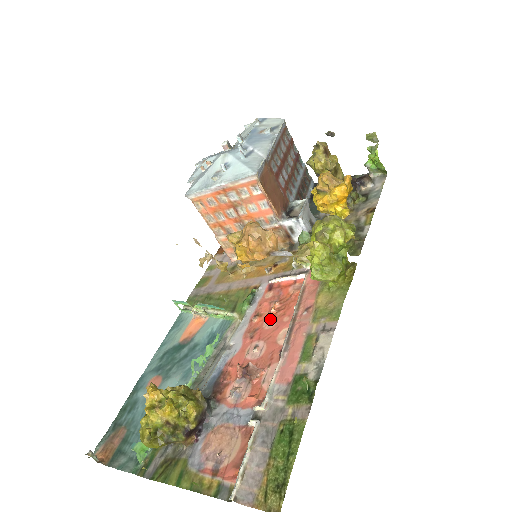
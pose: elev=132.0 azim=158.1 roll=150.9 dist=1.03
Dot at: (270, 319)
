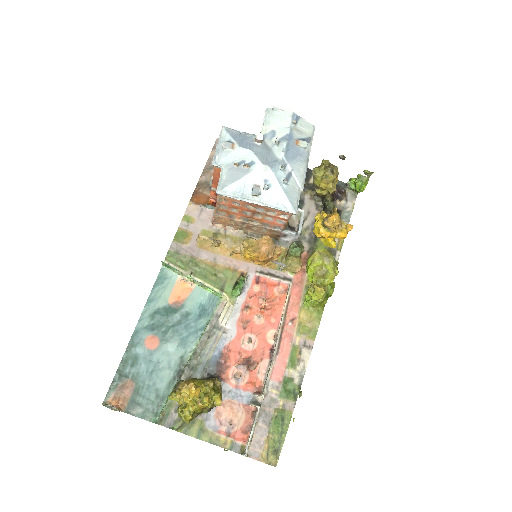
Dot at: (260, 316)
